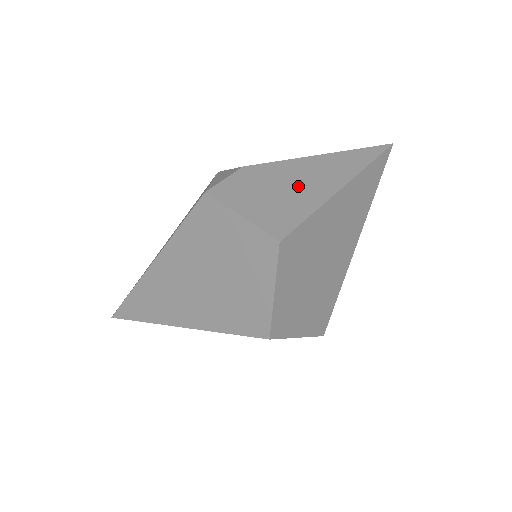
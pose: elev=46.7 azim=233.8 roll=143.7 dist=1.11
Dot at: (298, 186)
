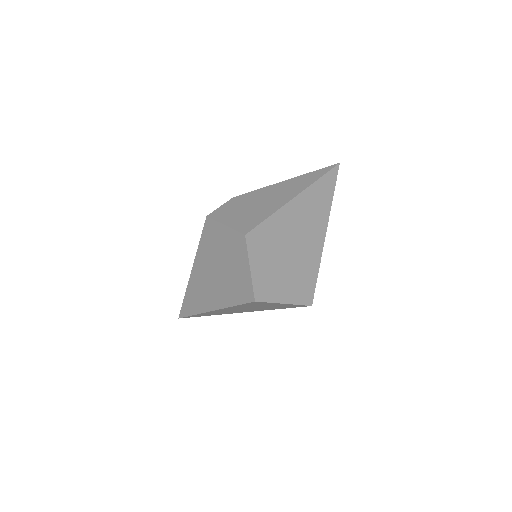
Dot at: (265, 202)
